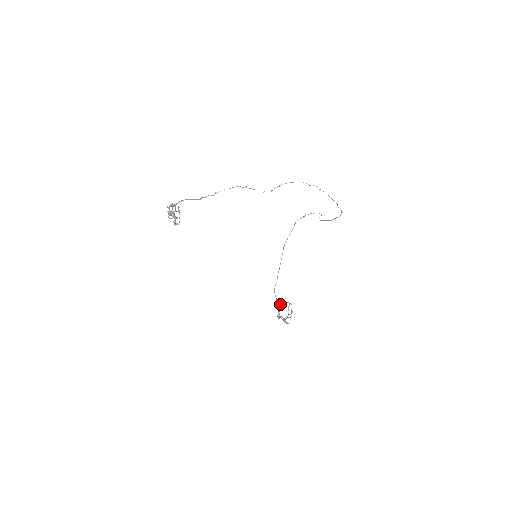
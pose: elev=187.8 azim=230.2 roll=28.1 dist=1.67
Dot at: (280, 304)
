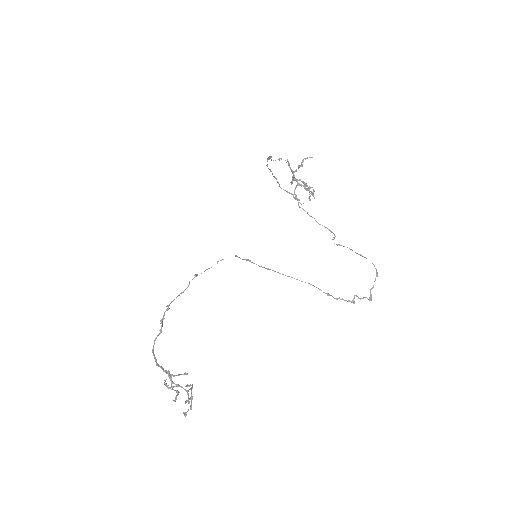
Dot at: (292, 183)
